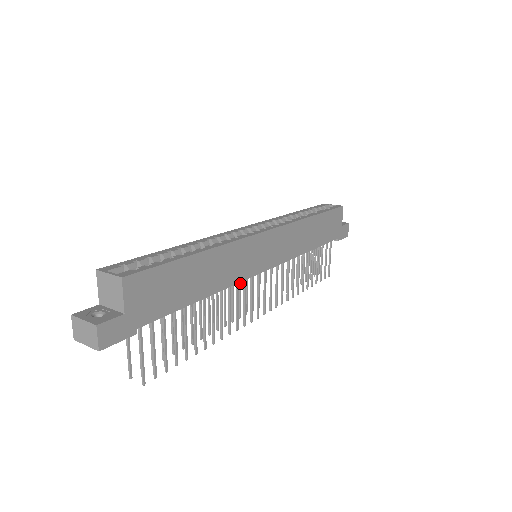
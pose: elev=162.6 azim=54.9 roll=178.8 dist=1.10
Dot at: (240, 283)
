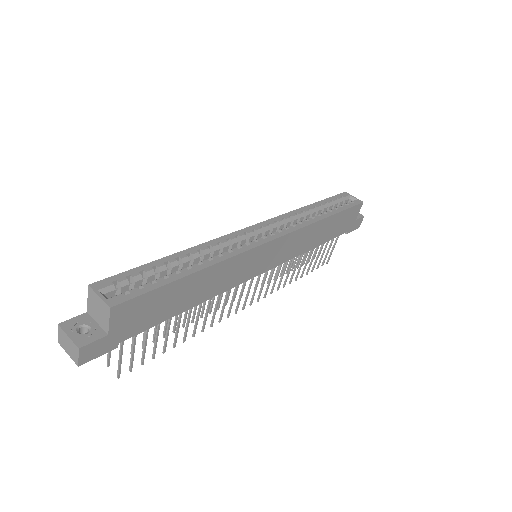
Dot at: occluded
